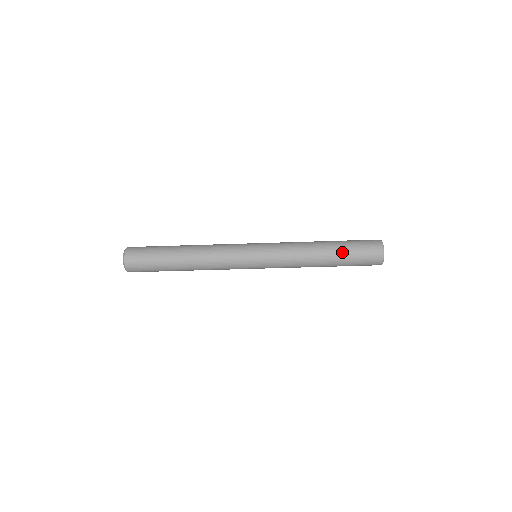
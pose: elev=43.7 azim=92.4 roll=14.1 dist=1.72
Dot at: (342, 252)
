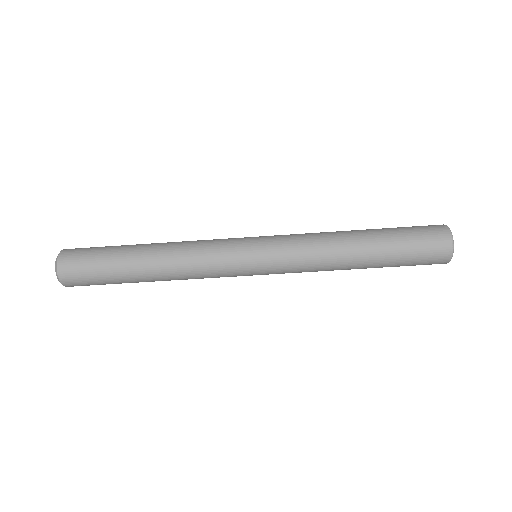
Dot at: (387, 237)
